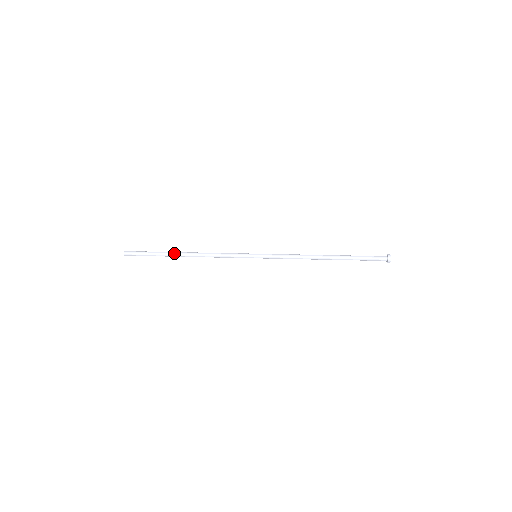
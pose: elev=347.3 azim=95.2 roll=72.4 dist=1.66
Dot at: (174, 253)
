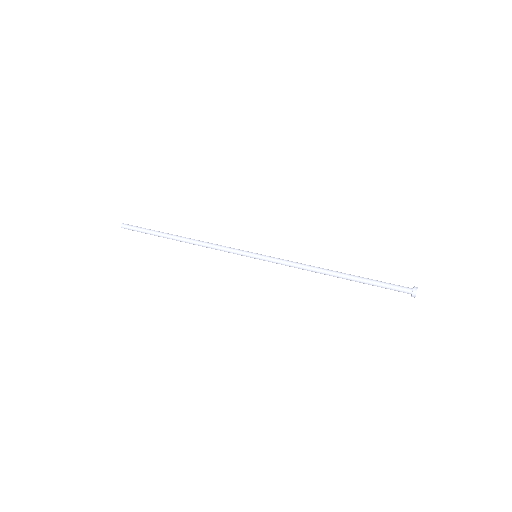
Dot at: (171, 234)
